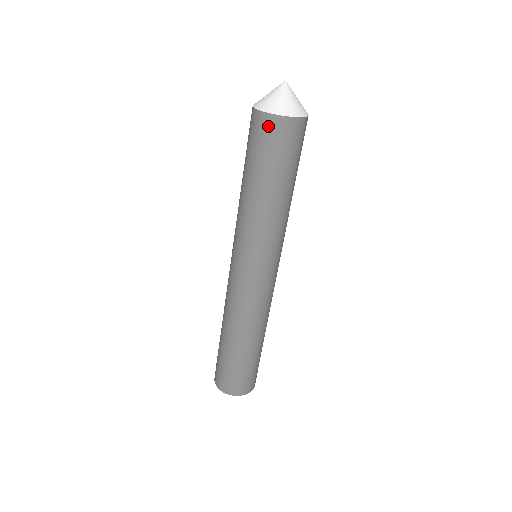
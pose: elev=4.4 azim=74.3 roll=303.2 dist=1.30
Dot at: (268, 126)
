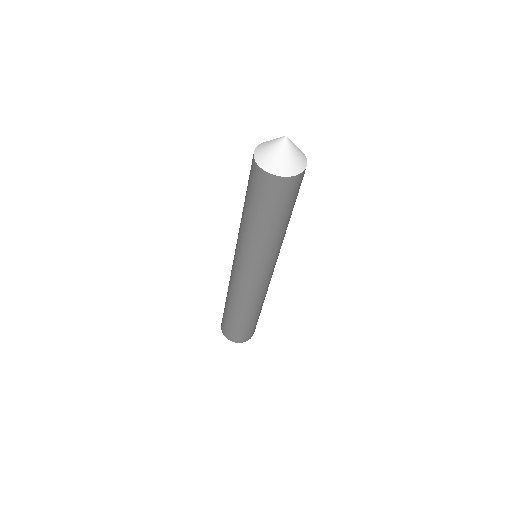
Dot at: (270, 183)
